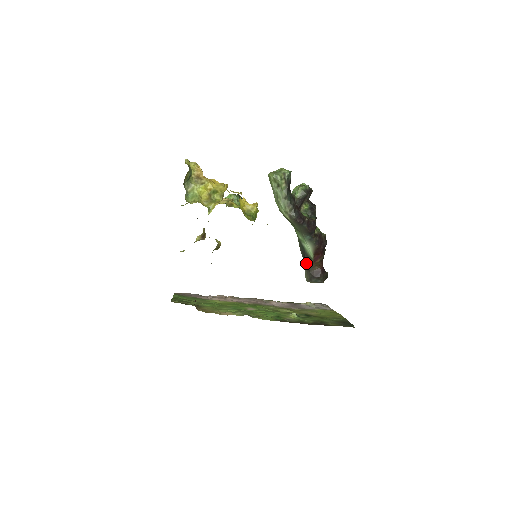
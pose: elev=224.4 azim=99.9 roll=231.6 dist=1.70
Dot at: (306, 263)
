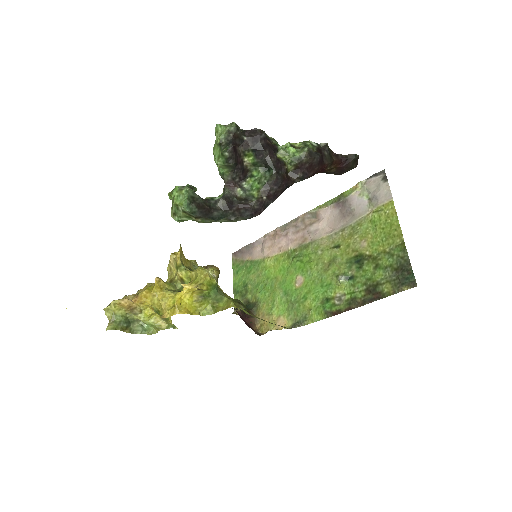
Dot at: occluded
